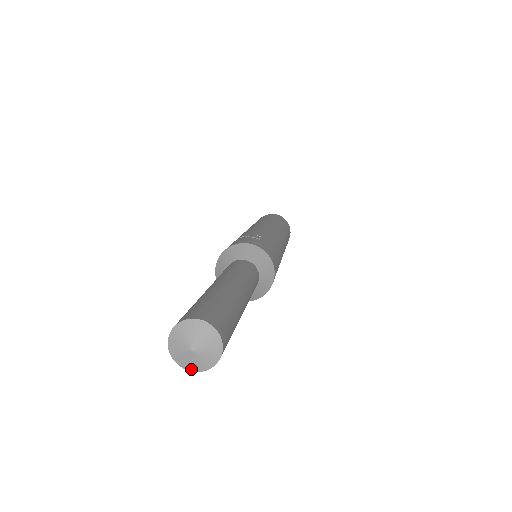
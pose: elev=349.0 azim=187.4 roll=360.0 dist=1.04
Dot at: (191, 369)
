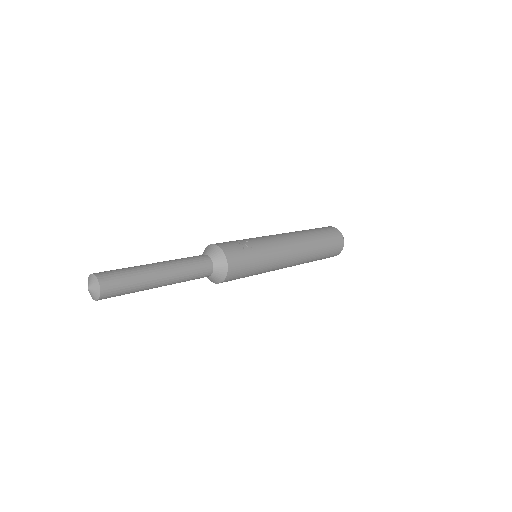
Dot at: (90, 294)
